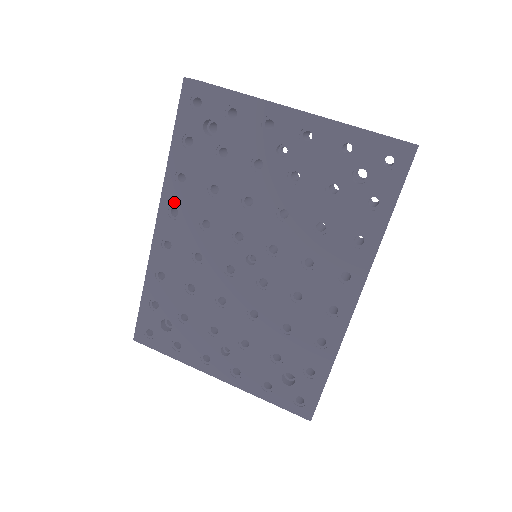
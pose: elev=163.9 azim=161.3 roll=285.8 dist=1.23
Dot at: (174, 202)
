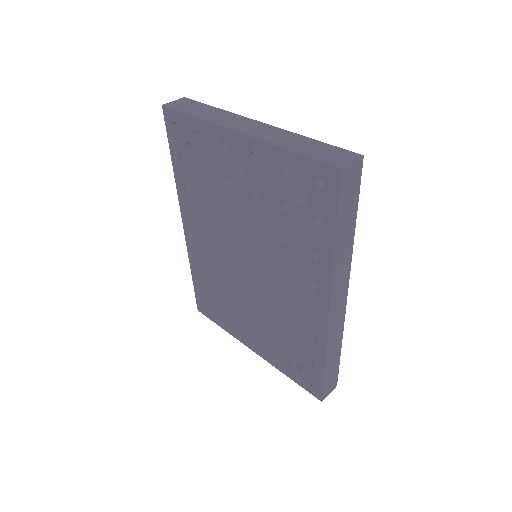
Dot at: (188, 209)
